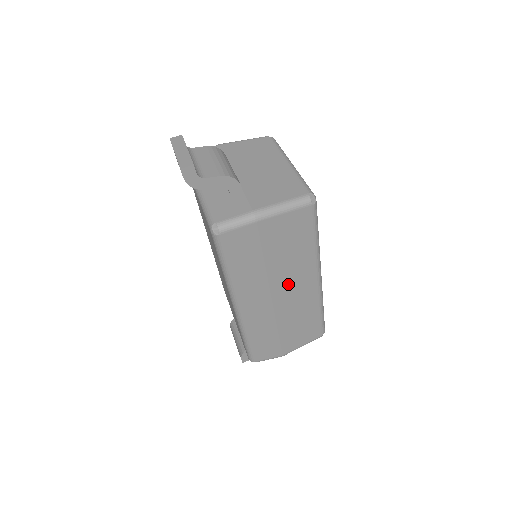
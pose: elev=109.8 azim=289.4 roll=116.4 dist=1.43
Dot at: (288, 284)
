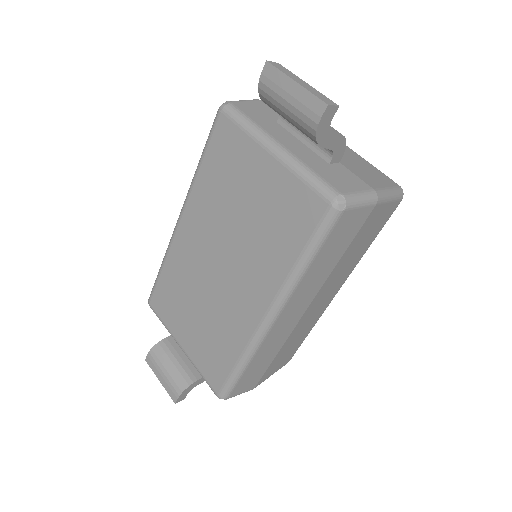
Dot at: (325, 293)
